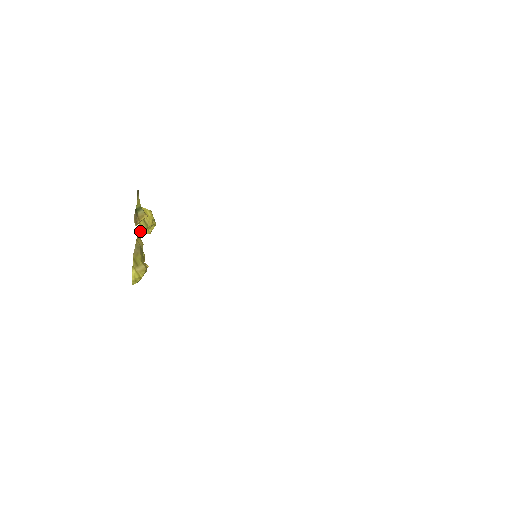
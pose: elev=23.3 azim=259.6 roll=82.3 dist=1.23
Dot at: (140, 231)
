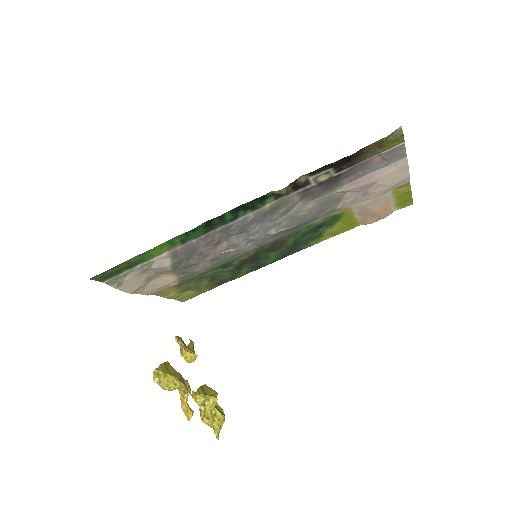
Dot at: (195, 394)
